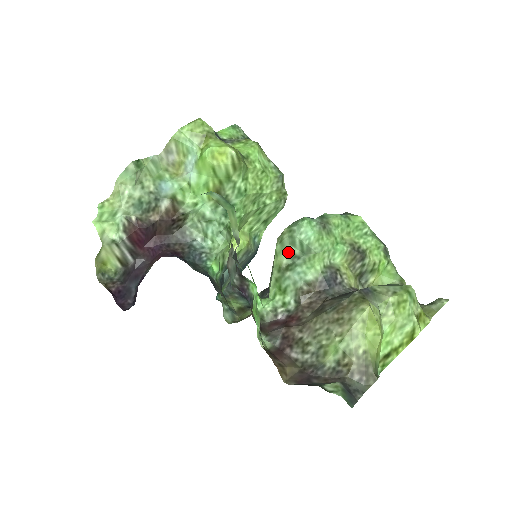
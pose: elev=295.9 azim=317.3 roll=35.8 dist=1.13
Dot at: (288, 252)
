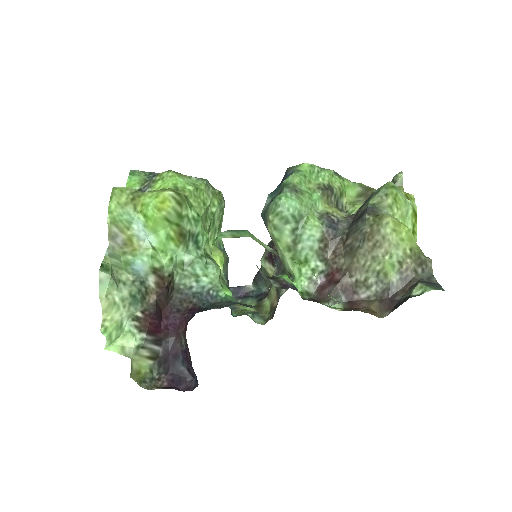
Dot at: (287, 231)
